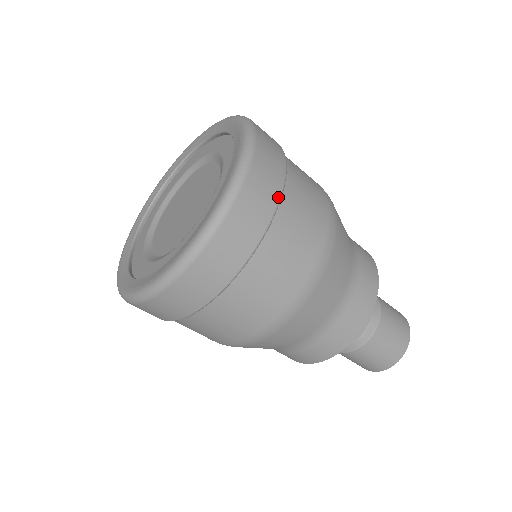
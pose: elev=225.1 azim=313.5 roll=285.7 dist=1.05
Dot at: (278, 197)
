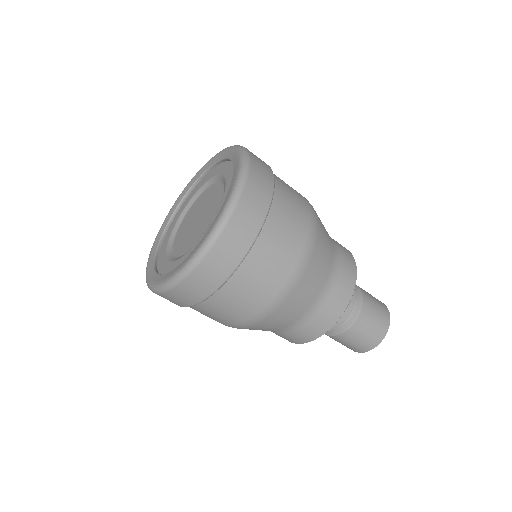
Dot at: (271, 192)
